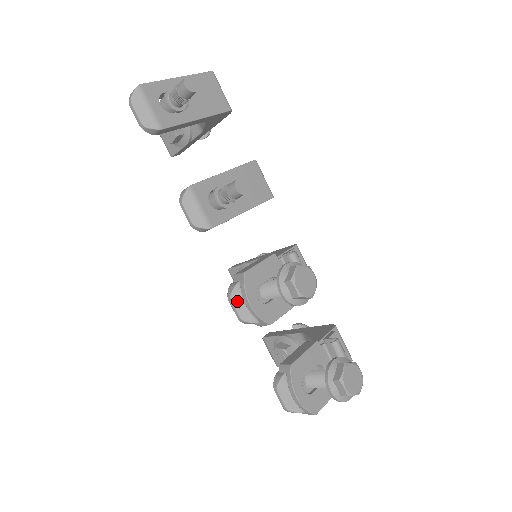
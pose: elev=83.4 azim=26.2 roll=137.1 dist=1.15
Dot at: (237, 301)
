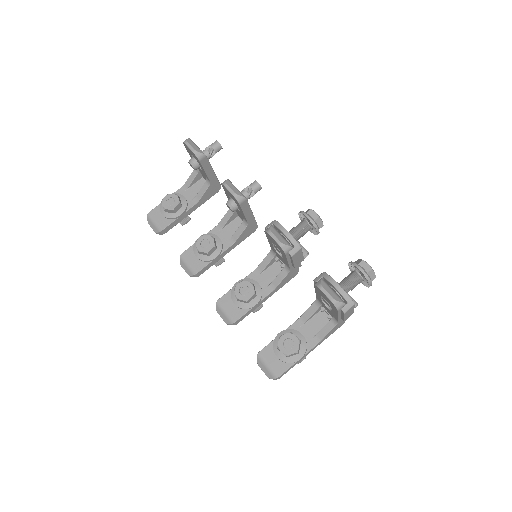
Dot at: (275, 233)
